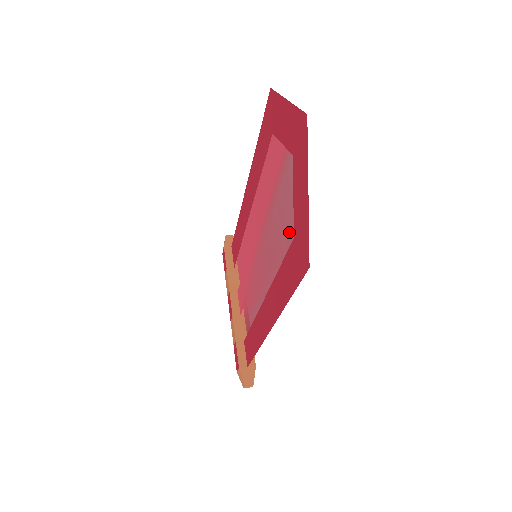
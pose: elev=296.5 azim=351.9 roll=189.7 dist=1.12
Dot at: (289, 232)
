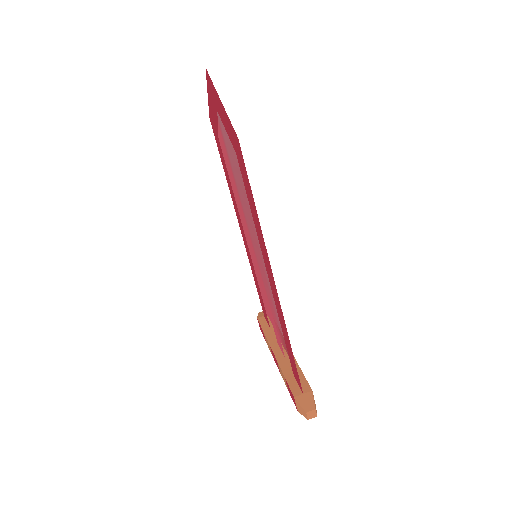
Dot at: (236, 160)
